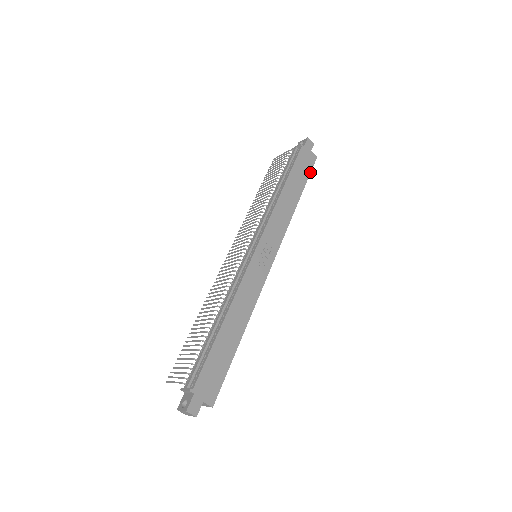
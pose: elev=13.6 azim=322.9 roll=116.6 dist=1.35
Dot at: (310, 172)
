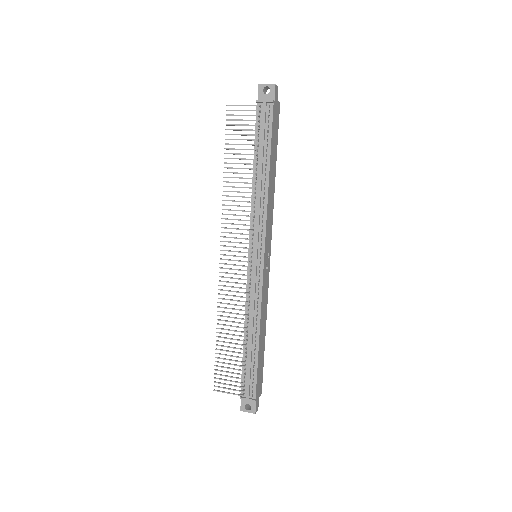
Dot at: occluded
